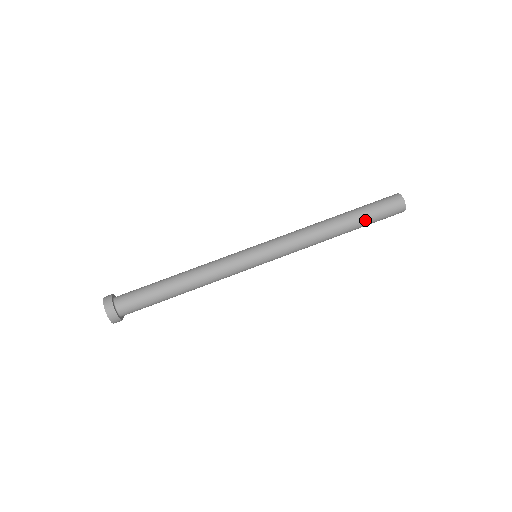
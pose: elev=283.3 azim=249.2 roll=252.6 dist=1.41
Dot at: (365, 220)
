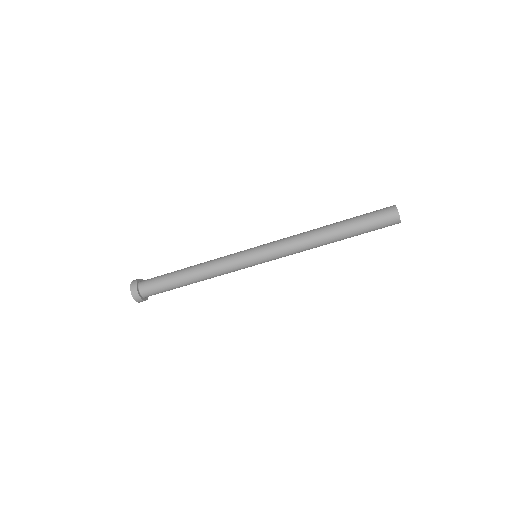
Dot at: occluded
